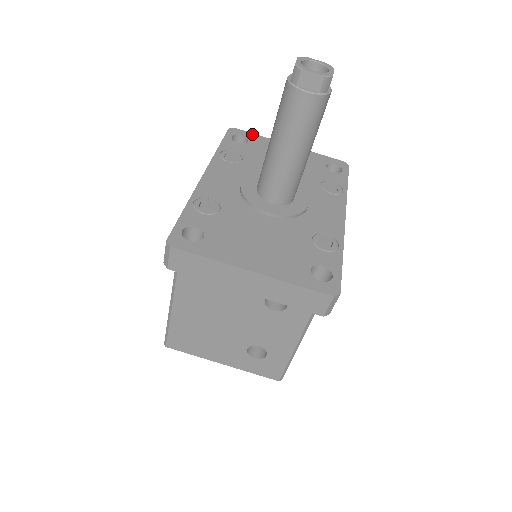
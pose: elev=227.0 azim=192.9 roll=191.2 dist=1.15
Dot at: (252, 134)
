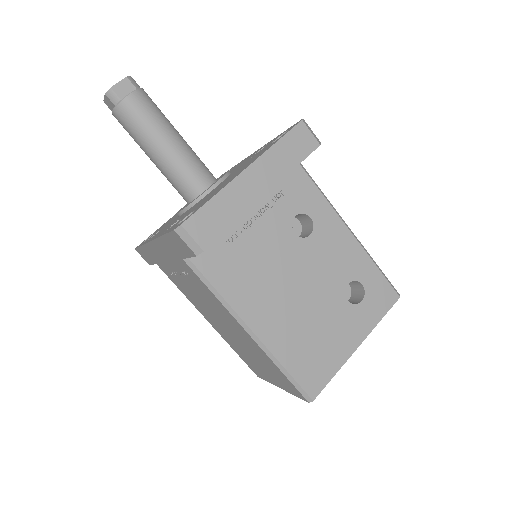
Dot at: occluded
